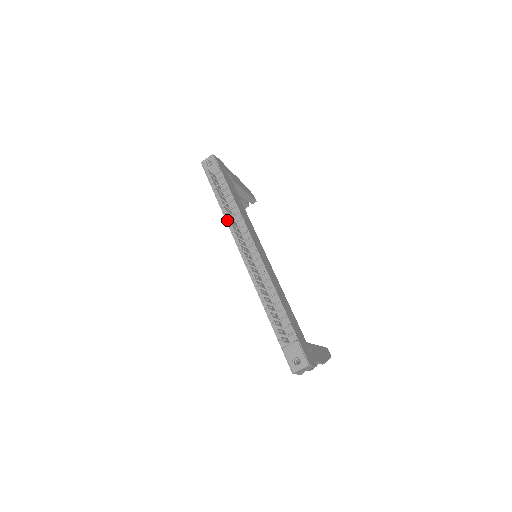
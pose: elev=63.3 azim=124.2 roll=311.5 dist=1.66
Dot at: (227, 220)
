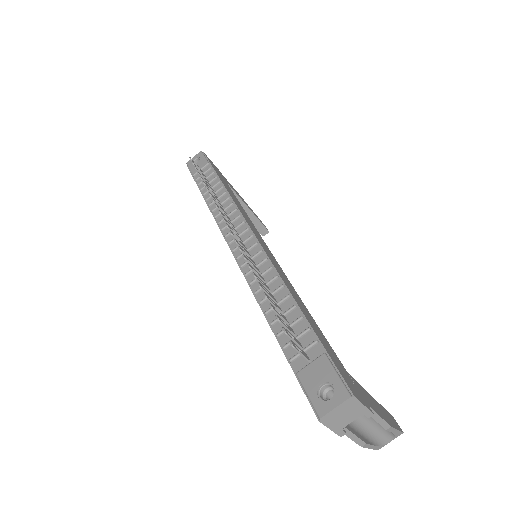
Dot at: (213, 212)
